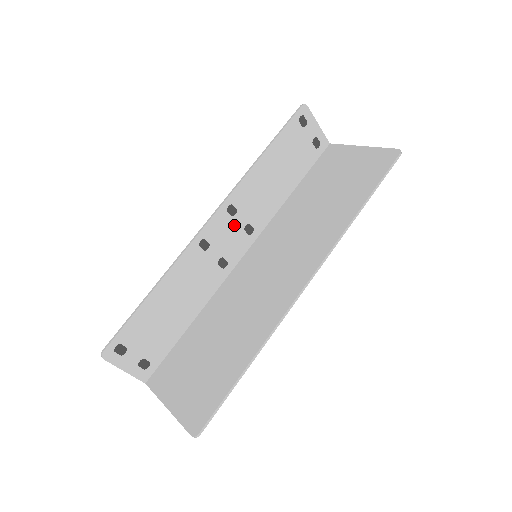
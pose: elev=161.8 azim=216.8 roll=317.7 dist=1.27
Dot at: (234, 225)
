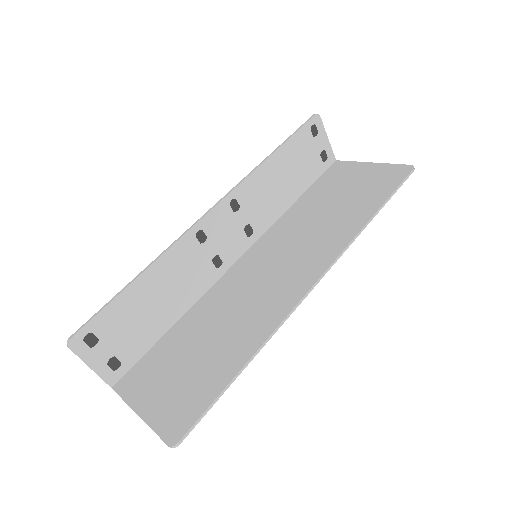
Dot at: (234, 222)
